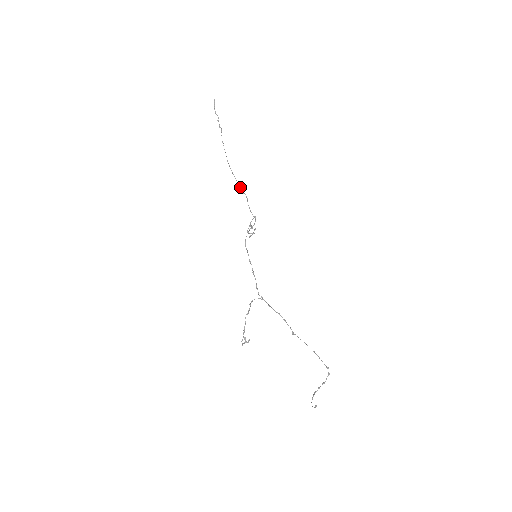
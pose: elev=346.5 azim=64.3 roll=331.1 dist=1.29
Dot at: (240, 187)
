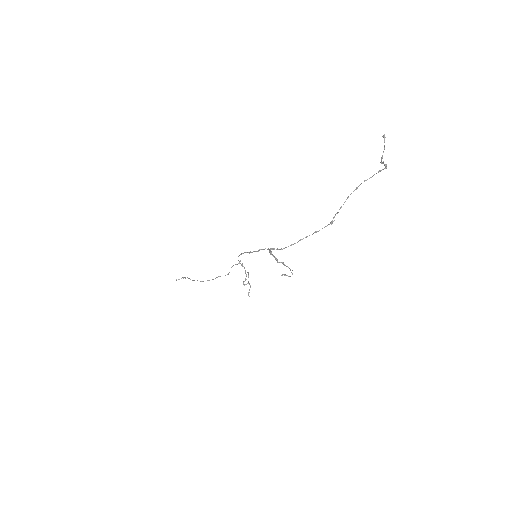
Dot at: (219, 276)
